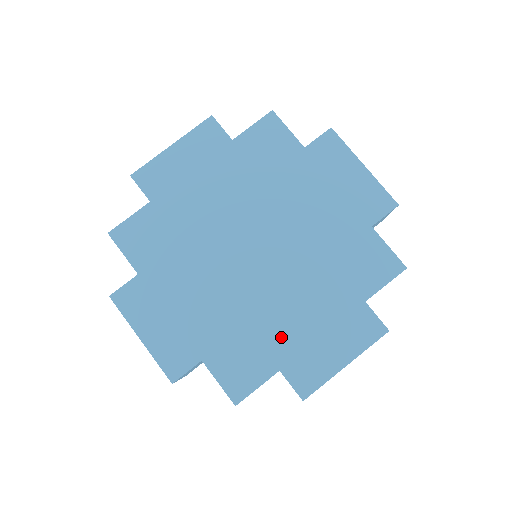
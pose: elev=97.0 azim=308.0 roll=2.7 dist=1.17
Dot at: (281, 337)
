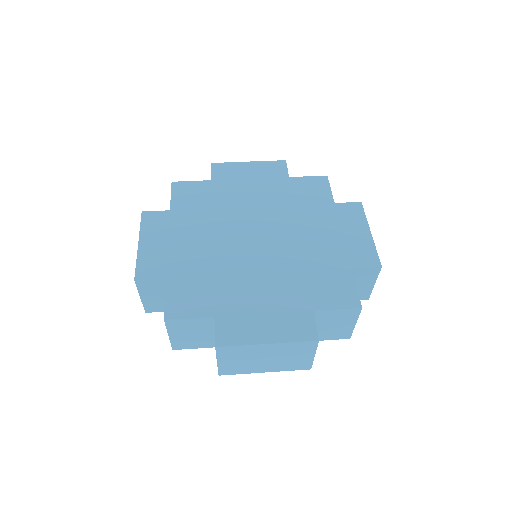
Dot at: (233, 297)
